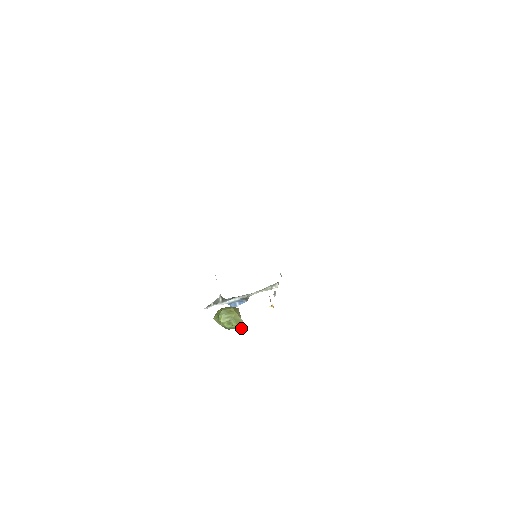
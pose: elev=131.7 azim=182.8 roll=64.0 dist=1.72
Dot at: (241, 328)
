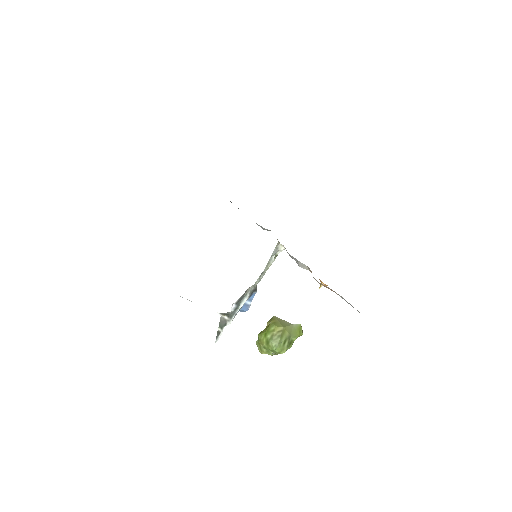
Dot at: (301, 332)
